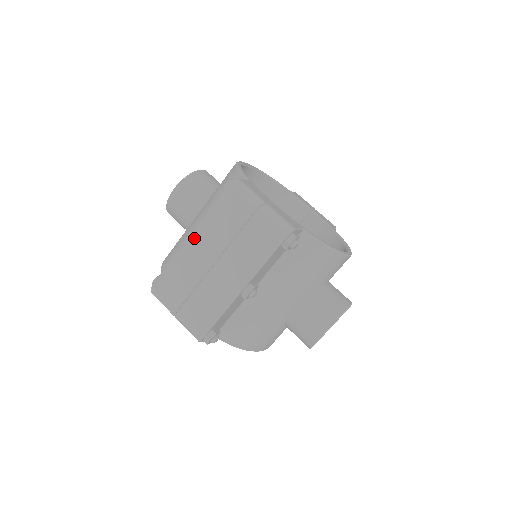
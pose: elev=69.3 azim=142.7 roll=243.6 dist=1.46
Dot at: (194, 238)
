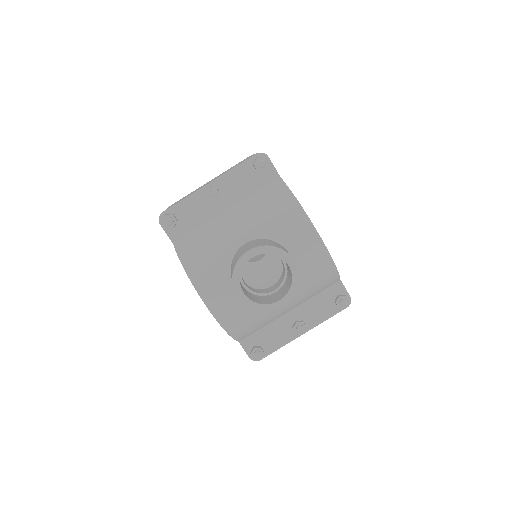
Dot at: occluded
